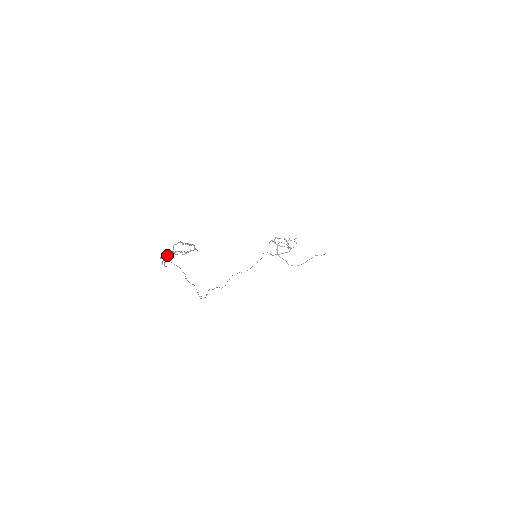
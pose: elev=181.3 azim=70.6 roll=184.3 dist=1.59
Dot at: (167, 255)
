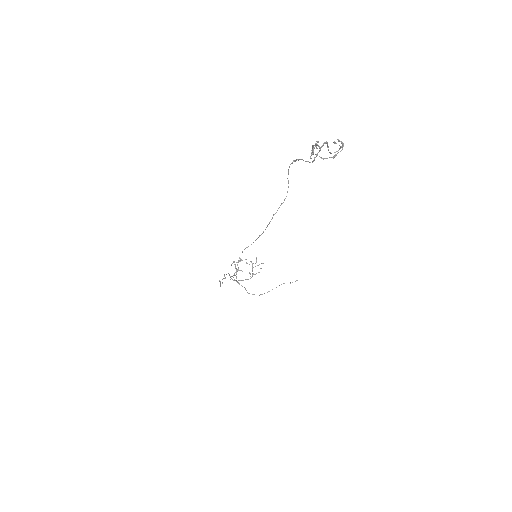
Dot at: (326, 141)
